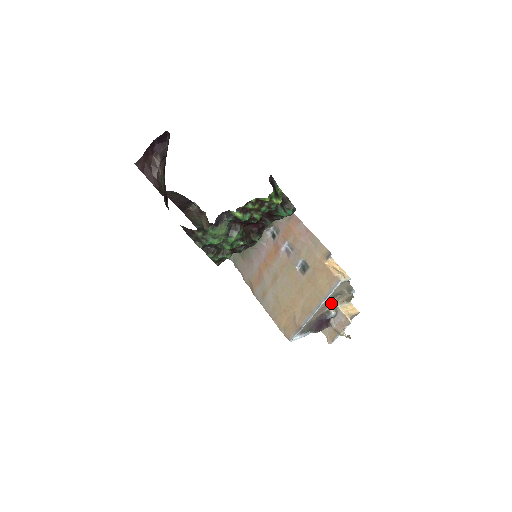
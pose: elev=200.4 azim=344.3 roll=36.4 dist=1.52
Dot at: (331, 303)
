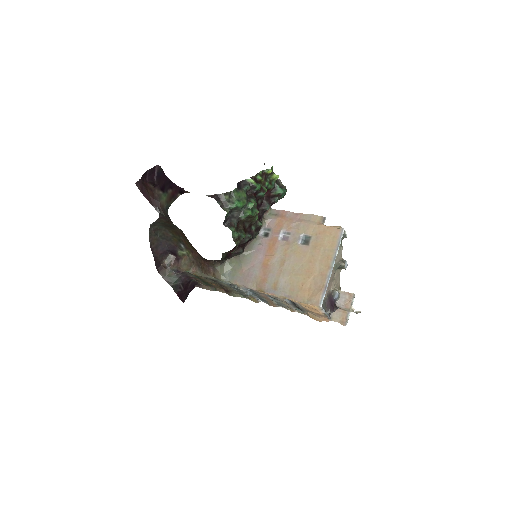
Dot at: (332, 281)
